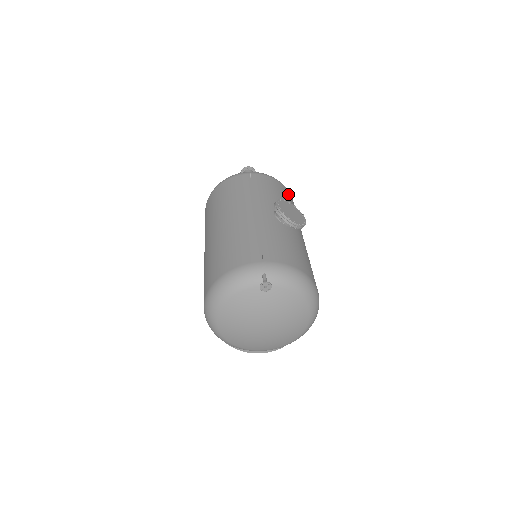
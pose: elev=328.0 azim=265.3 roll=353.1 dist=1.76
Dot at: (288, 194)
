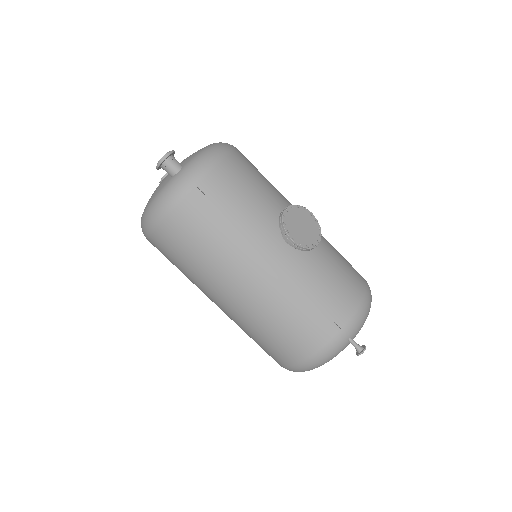
Dot at: (243, 162)
